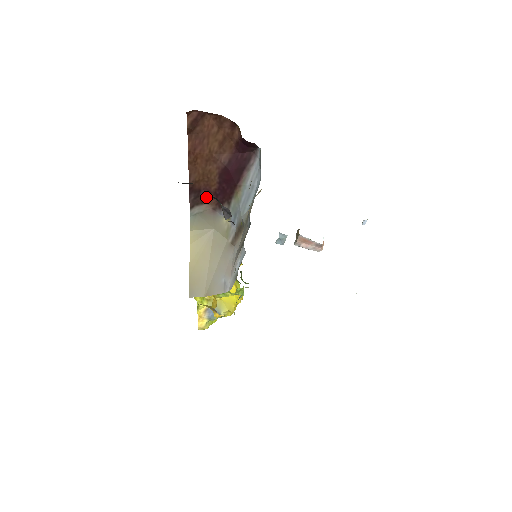
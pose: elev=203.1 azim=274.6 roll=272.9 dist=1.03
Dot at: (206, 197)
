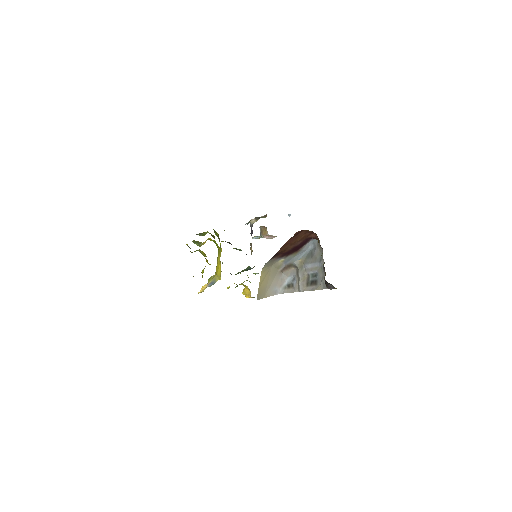
Dot at: (278, 255)
